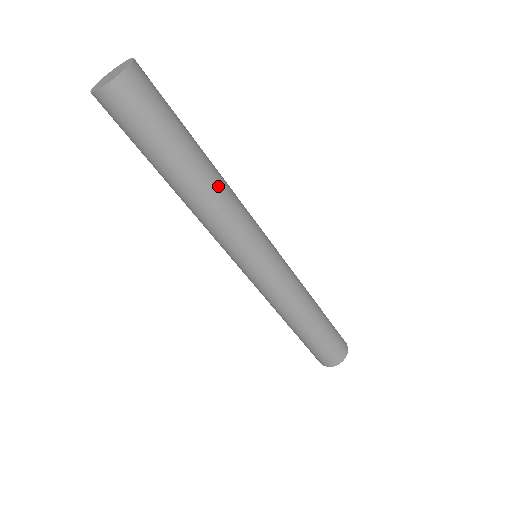
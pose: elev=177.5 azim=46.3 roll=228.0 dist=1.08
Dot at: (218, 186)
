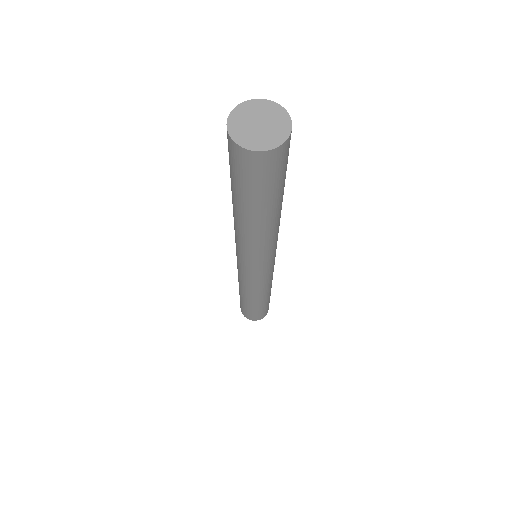
Dot at: occluded
